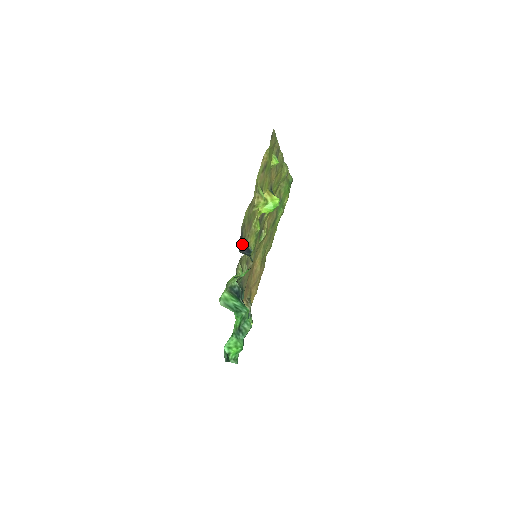
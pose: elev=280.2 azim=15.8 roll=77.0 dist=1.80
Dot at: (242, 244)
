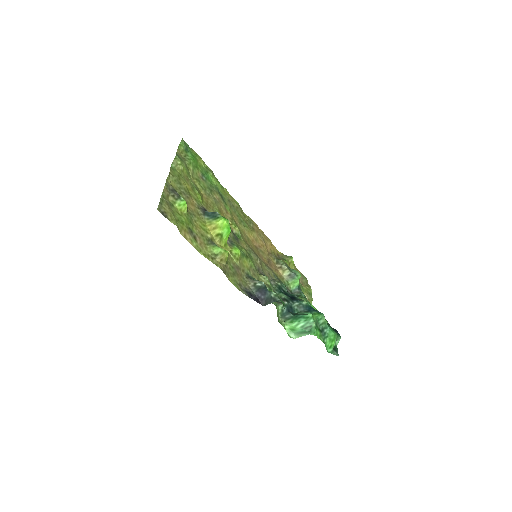
Dot at: (254, 293)
